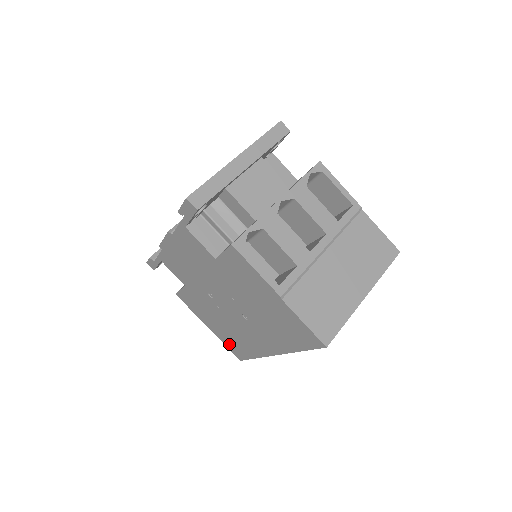
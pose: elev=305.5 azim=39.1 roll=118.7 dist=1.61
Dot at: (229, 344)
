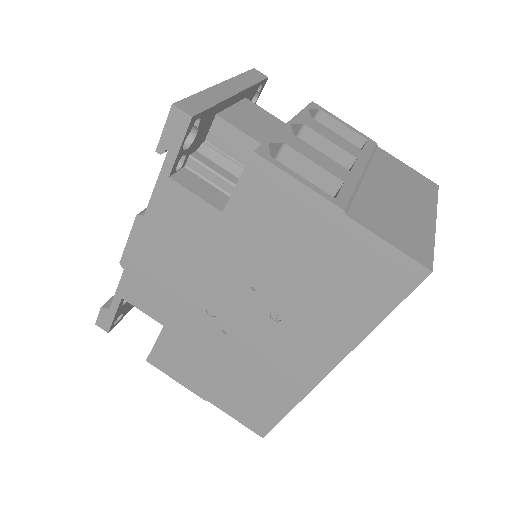
Dot at: (243, 411)
